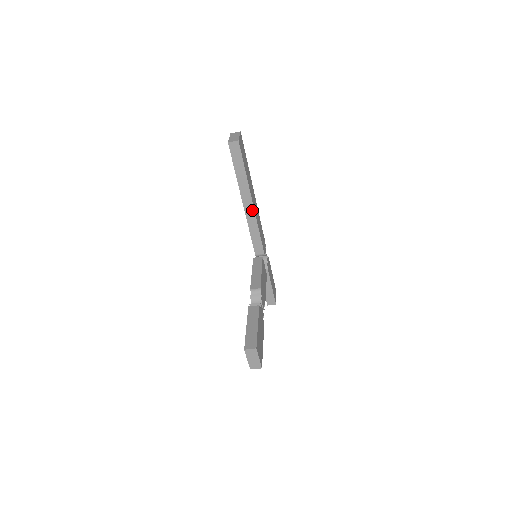
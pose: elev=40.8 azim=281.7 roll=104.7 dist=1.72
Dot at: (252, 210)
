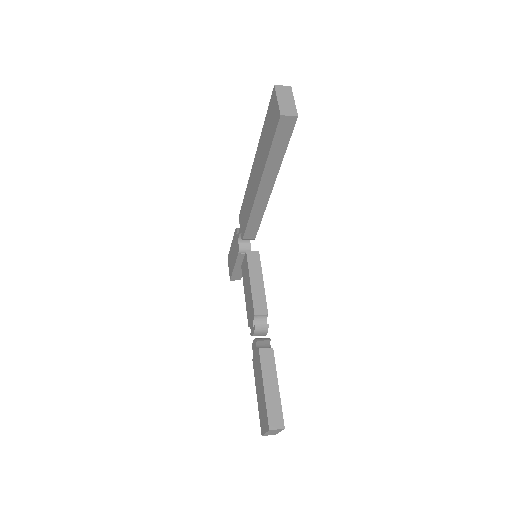
Dot at: (266, 197)
